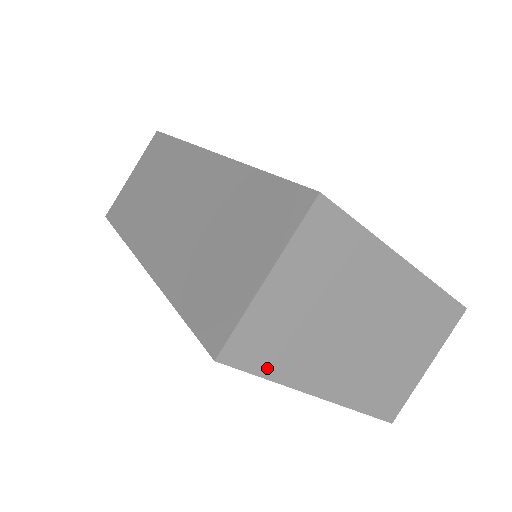
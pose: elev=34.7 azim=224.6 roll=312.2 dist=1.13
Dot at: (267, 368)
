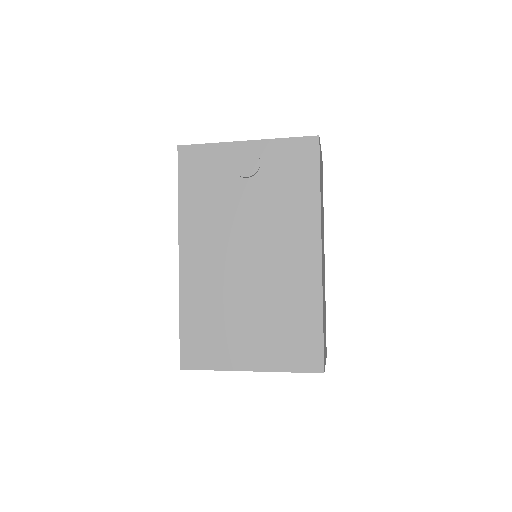
Dot at: occluded
